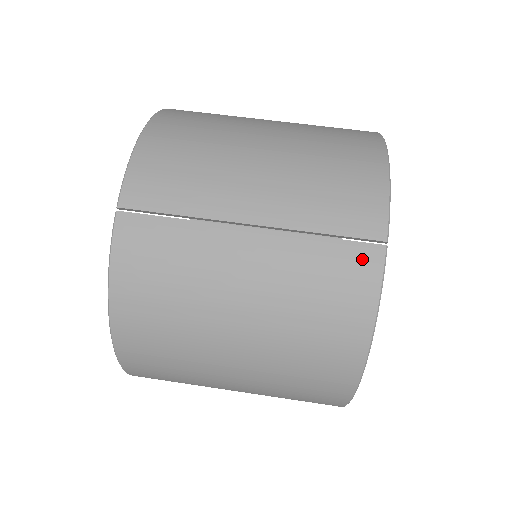
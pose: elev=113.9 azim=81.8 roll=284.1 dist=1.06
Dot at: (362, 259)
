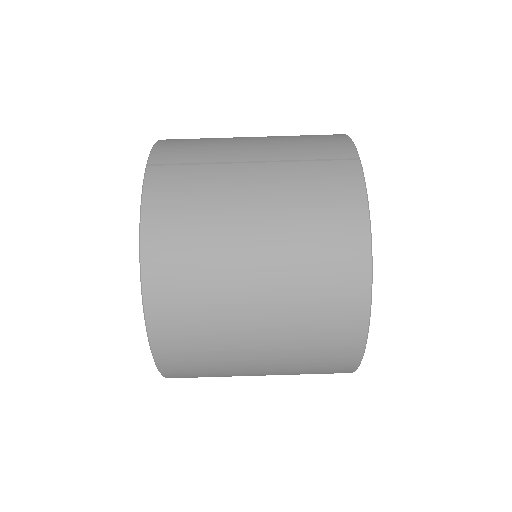
Dot at: (344, 169)
